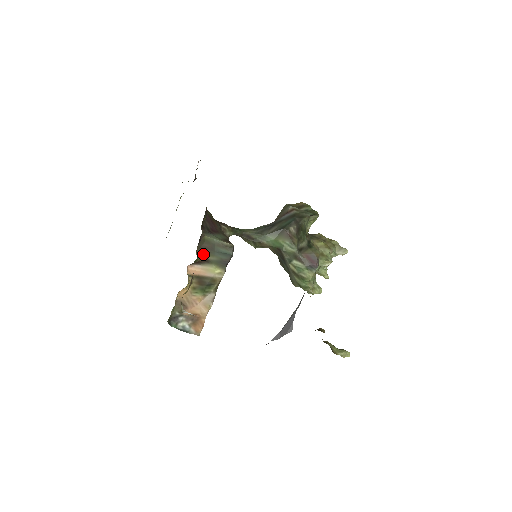
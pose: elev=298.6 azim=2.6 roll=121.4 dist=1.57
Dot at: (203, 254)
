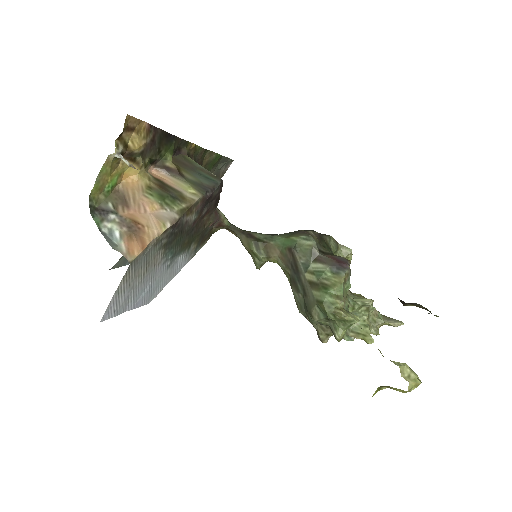
Dot at: (178, 166)
